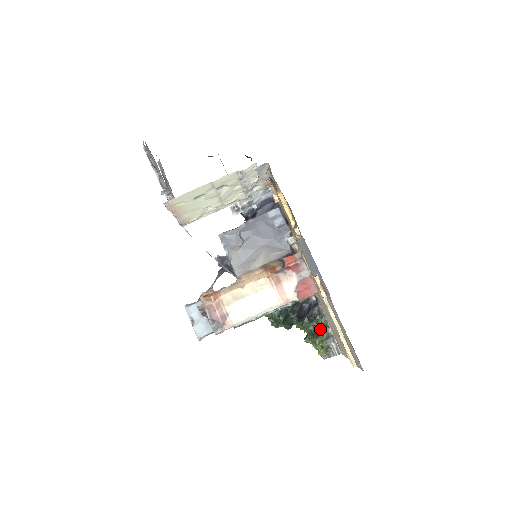
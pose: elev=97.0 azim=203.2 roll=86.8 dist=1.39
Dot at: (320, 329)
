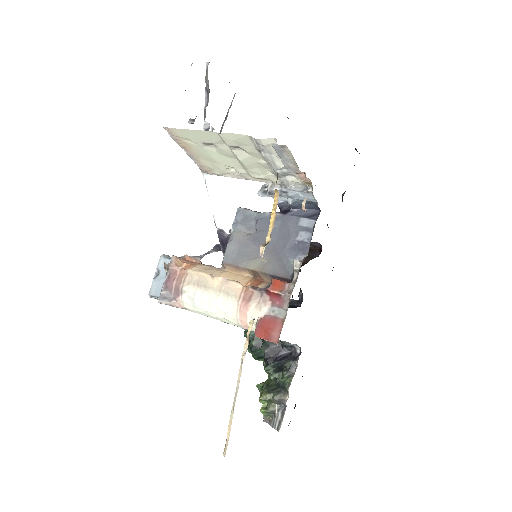
Dot at: (279, 387)
